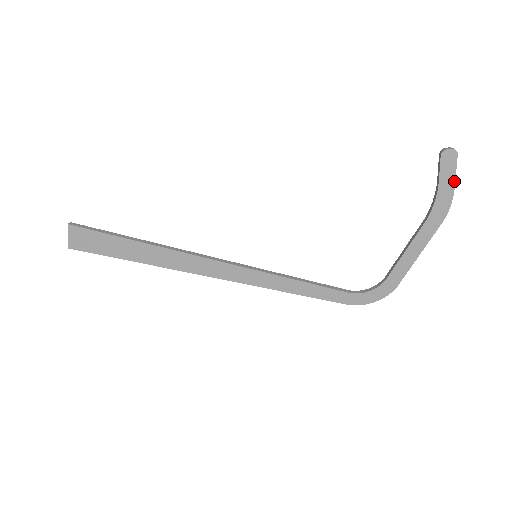
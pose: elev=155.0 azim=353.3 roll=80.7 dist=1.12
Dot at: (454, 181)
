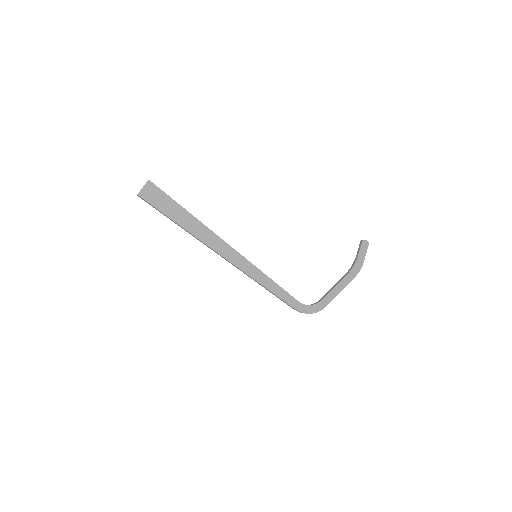
Dot at: occluded
